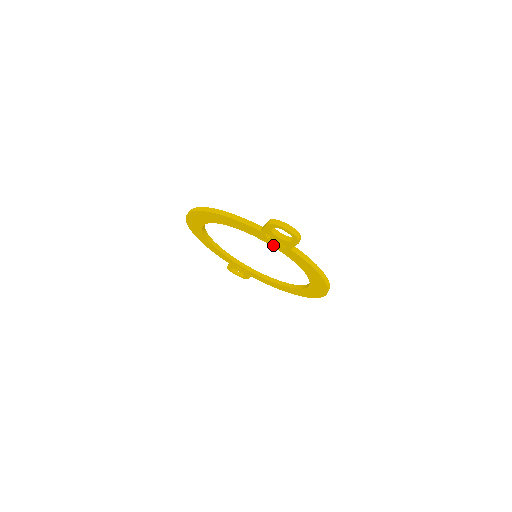
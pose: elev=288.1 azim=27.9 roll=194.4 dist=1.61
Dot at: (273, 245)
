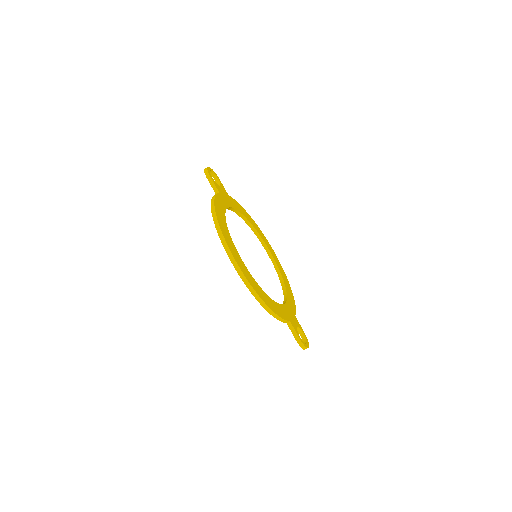
Dot at: occluded
